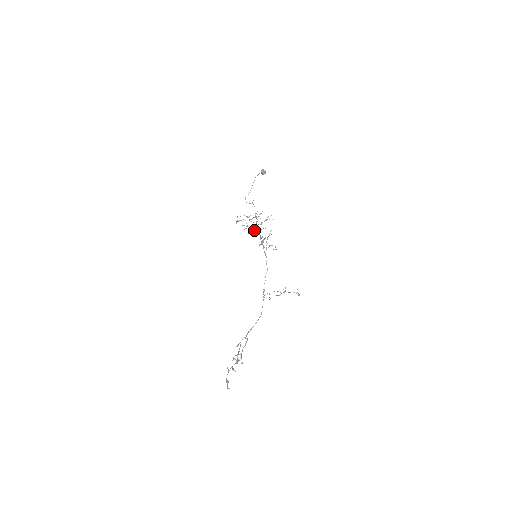
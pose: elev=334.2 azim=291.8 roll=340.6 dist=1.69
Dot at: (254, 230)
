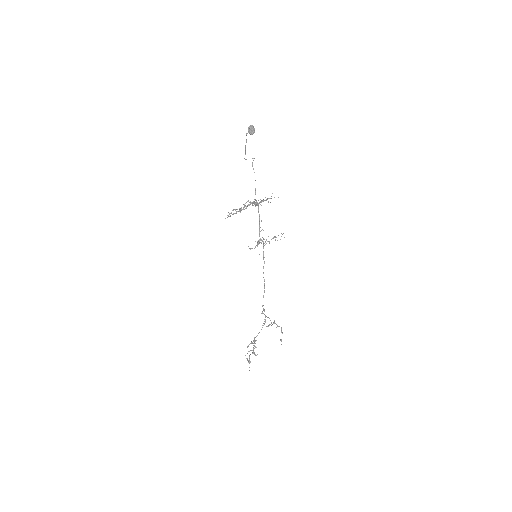
Dot at: occluded
